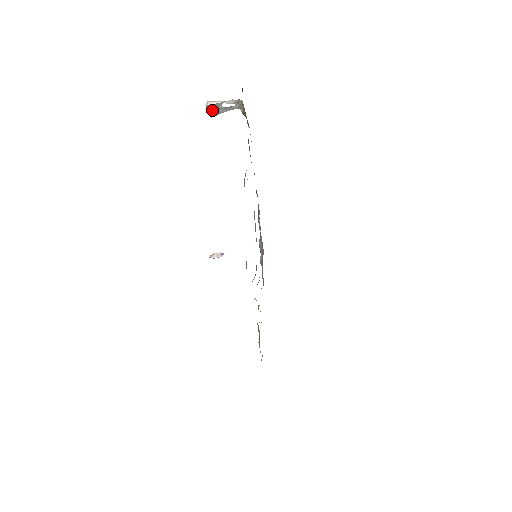
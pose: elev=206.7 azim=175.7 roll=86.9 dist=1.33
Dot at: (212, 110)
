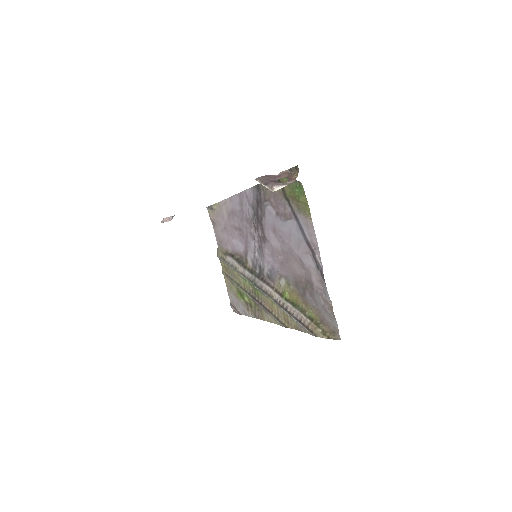
Dot at: (266, 183)
